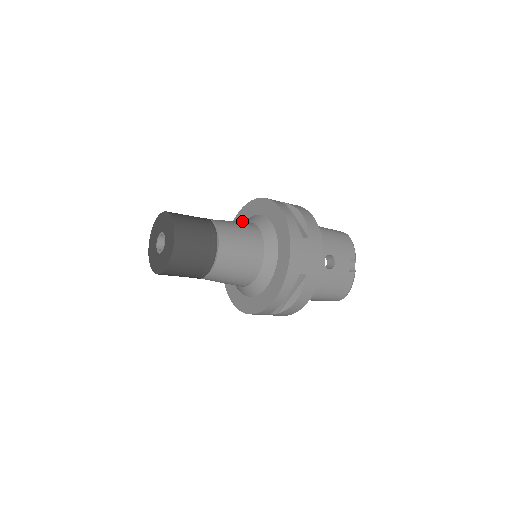
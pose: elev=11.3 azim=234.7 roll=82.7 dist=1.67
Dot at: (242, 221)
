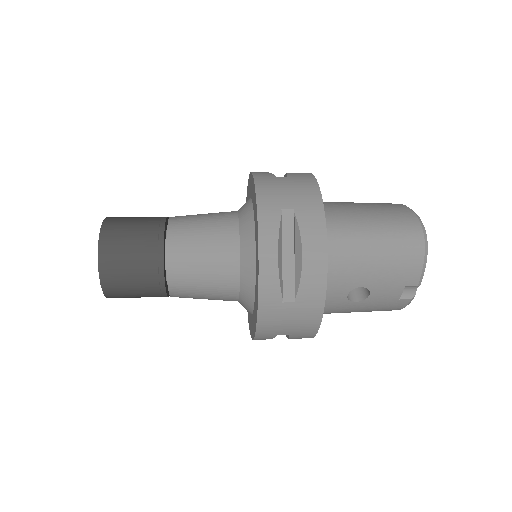
Dot at: (250, 193)
